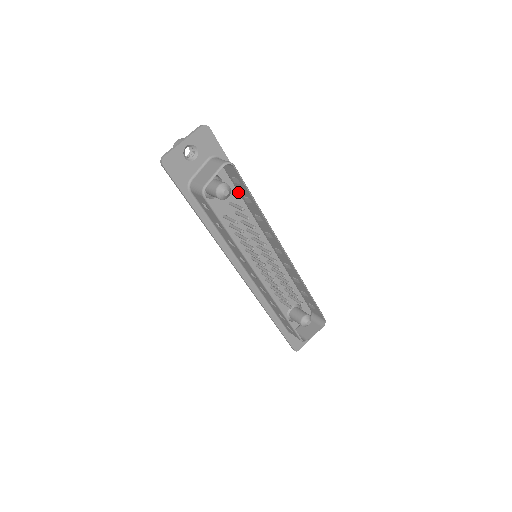
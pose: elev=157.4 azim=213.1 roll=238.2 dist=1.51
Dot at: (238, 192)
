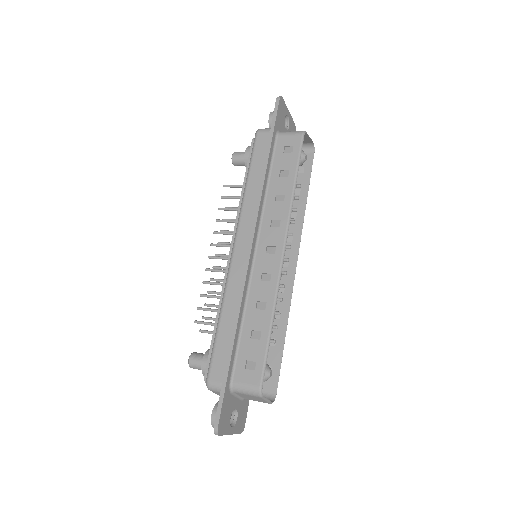
Dot at: occluded
